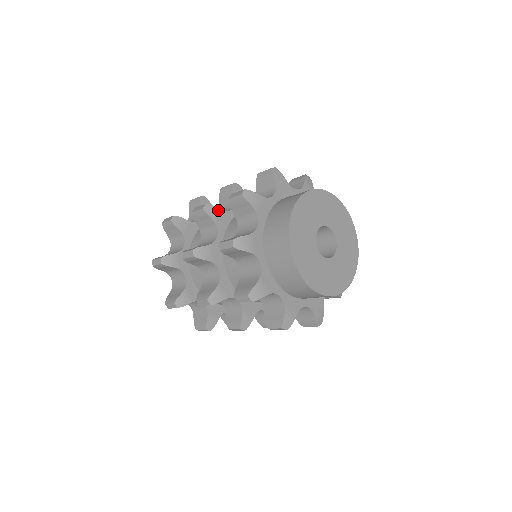
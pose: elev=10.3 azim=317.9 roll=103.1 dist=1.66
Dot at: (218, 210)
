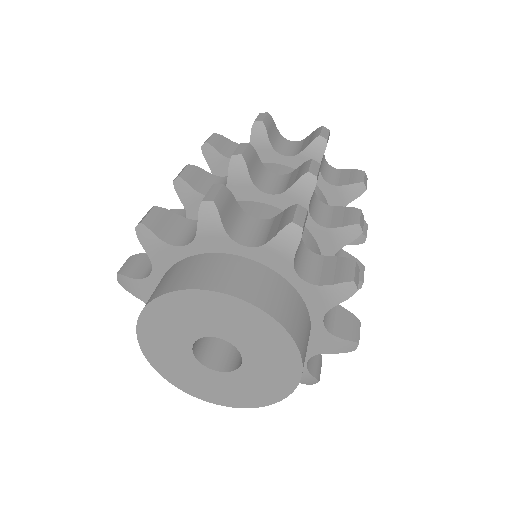
Dot at: (192, 191)
